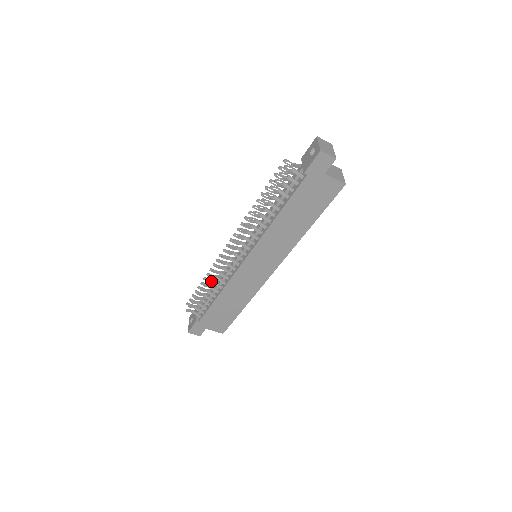
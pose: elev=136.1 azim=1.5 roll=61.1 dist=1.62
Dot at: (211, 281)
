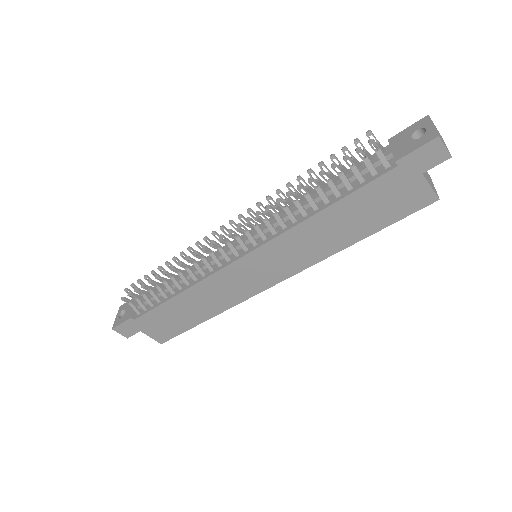
Dot at: occluded
